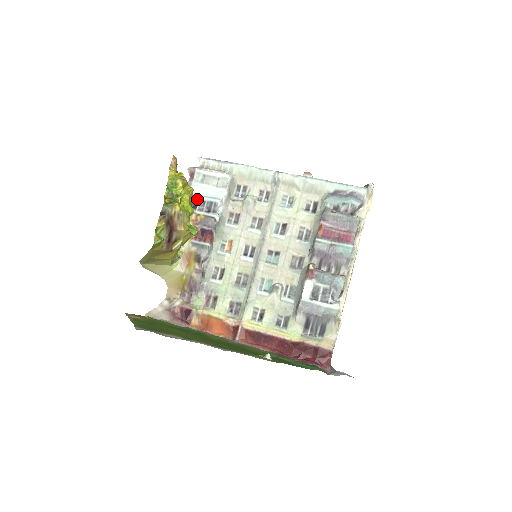
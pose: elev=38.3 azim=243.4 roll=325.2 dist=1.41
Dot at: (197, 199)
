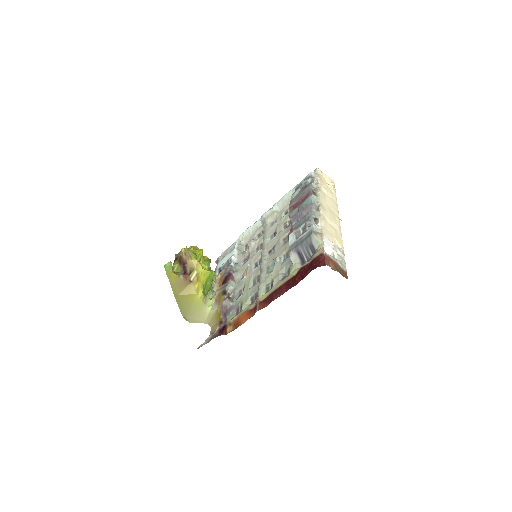
Dot at: (220, 268)
